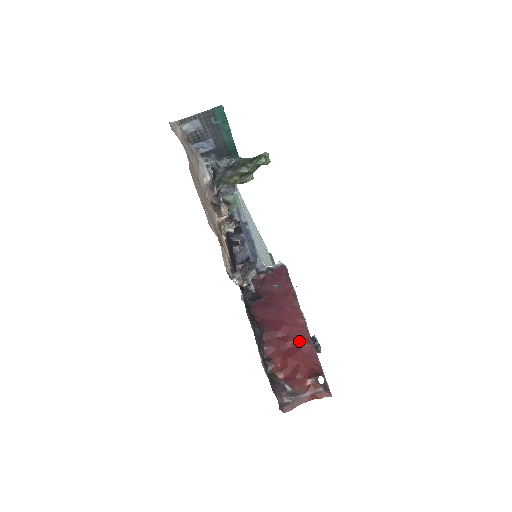
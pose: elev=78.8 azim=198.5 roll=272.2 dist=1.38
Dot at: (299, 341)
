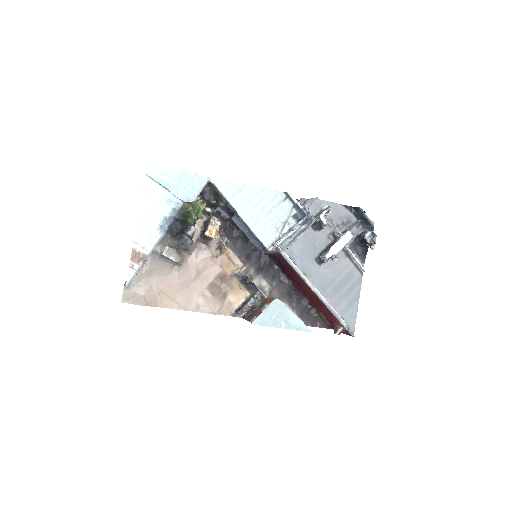
Dot at: (319, 303)
